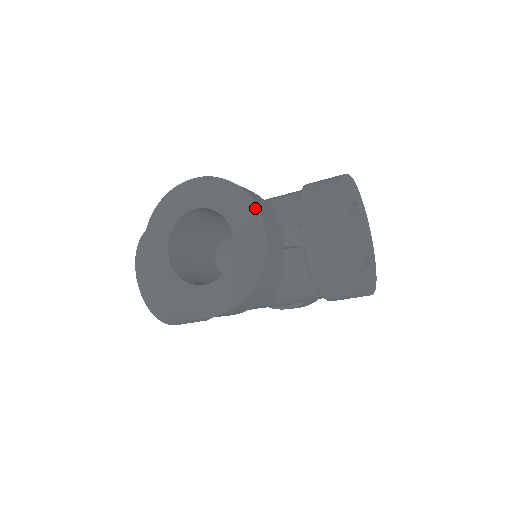
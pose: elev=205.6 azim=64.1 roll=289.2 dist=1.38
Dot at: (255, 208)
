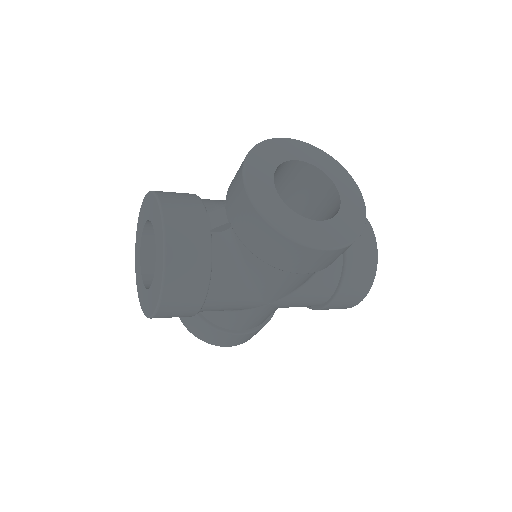
Dot at: (158, 203)
